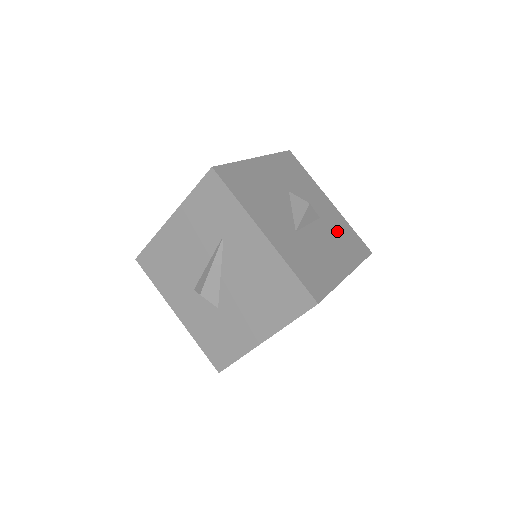
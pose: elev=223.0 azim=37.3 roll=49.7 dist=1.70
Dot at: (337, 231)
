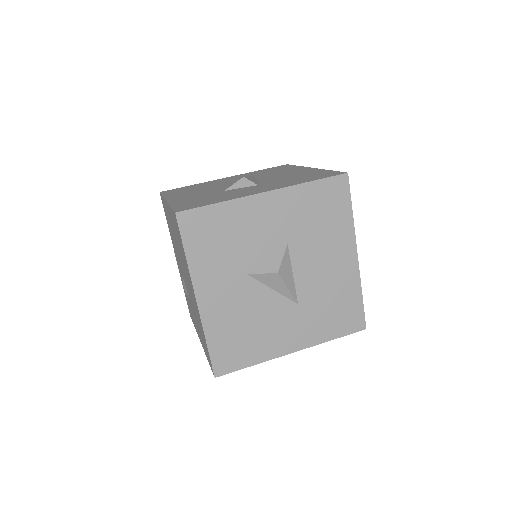
Dot at: (309, 224)
